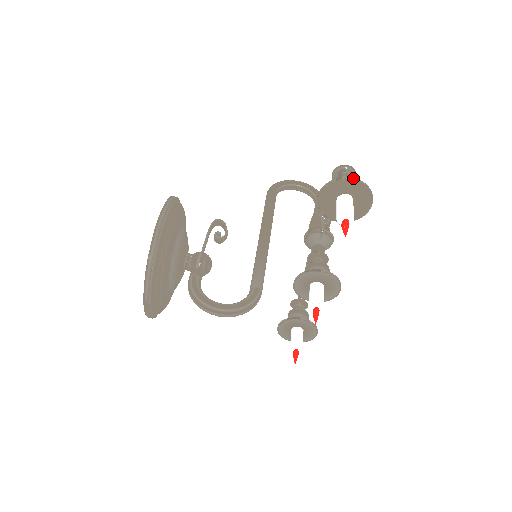
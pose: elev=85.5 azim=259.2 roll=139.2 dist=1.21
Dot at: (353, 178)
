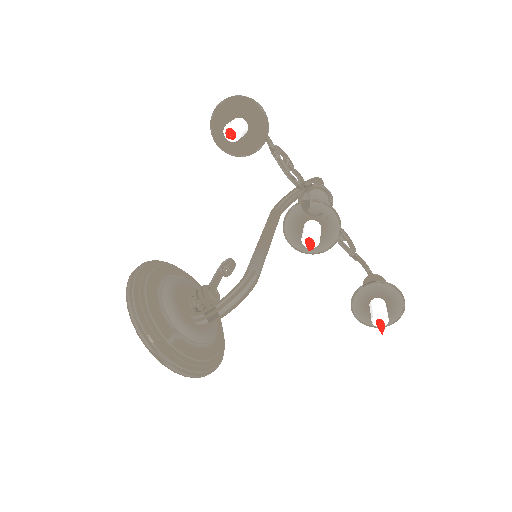
Dot at: (220, 102)
